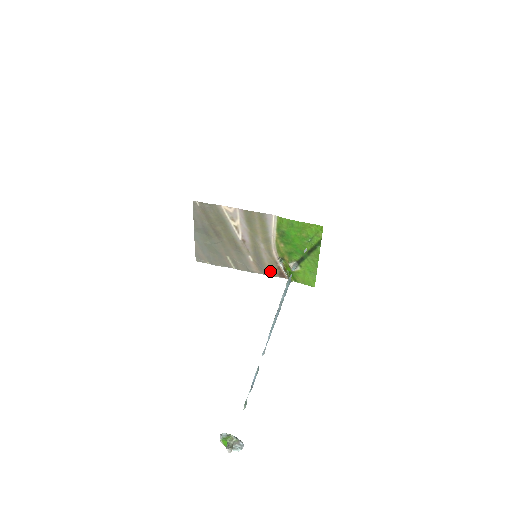
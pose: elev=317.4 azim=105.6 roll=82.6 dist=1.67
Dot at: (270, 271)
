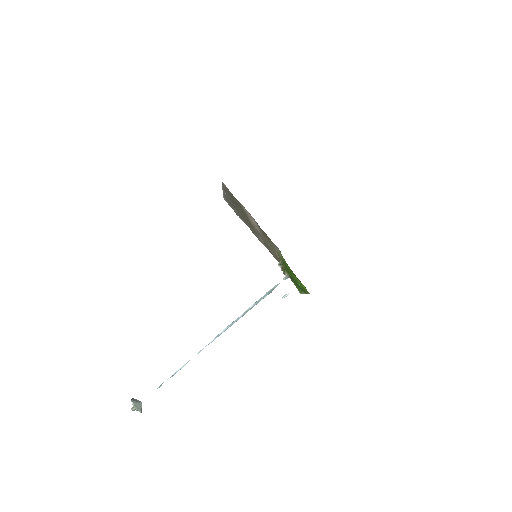
Dot at: (274, 256)
